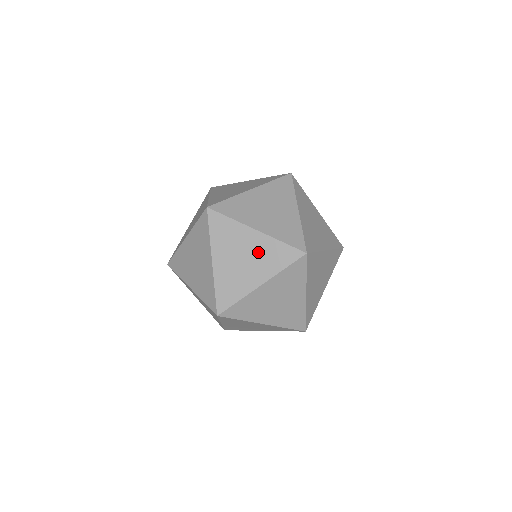
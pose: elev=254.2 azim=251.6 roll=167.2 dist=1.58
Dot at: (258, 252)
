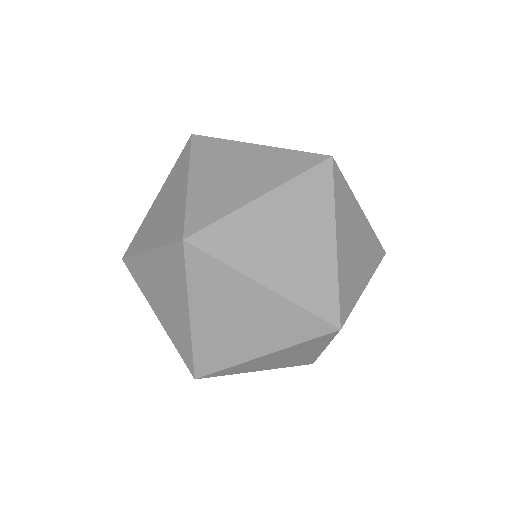
Dot at: (264, 316)
